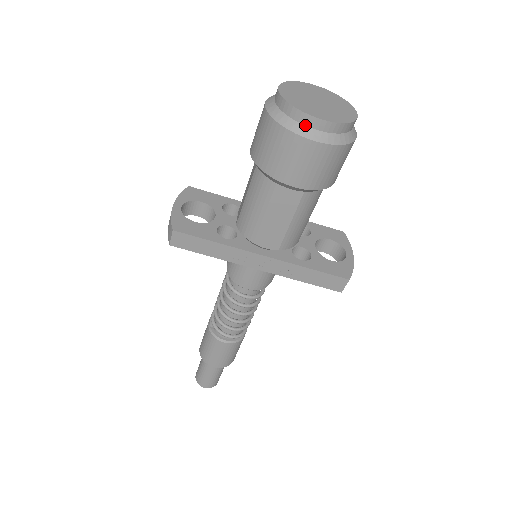
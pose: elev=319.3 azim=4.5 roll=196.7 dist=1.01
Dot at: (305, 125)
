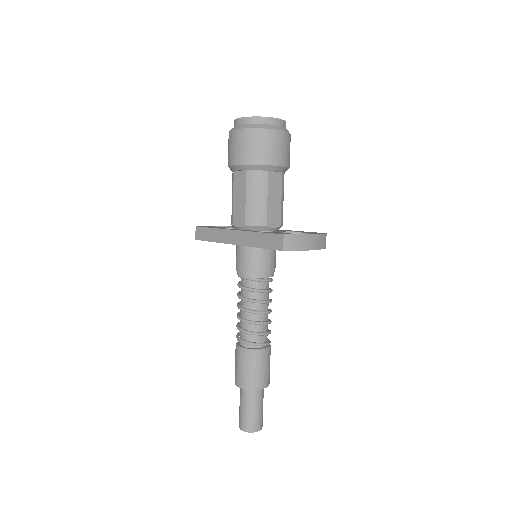
Dot at: (236, 126)
